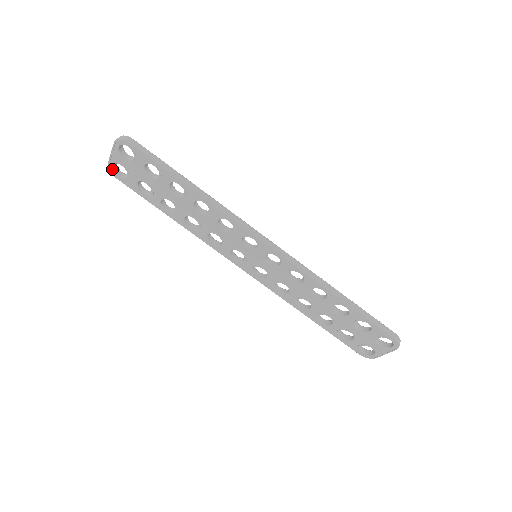
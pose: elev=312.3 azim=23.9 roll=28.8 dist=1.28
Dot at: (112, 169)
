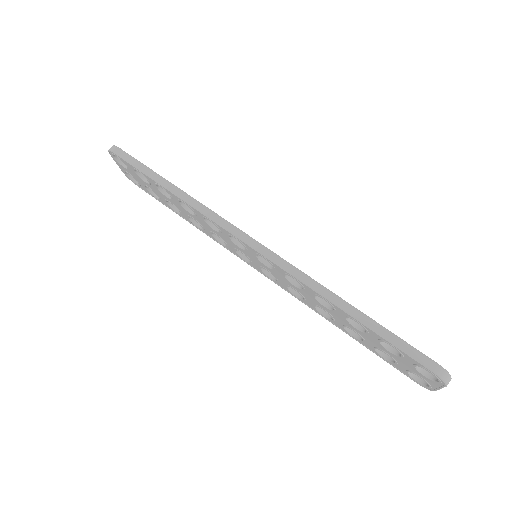
Dot at: (128, 177)
